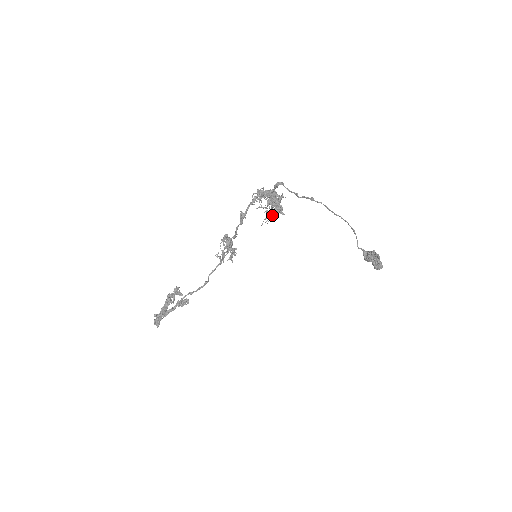
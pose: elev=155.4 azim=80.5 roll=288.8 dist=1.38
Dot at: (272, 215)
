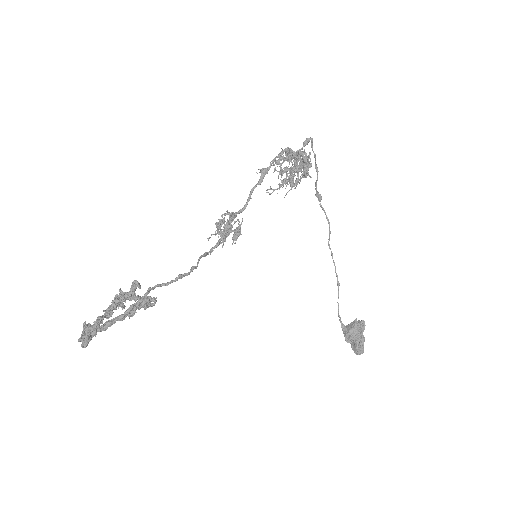
Dot at: (297, 178)
